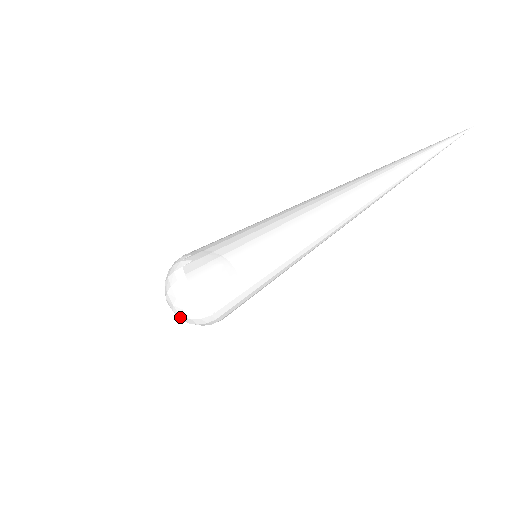
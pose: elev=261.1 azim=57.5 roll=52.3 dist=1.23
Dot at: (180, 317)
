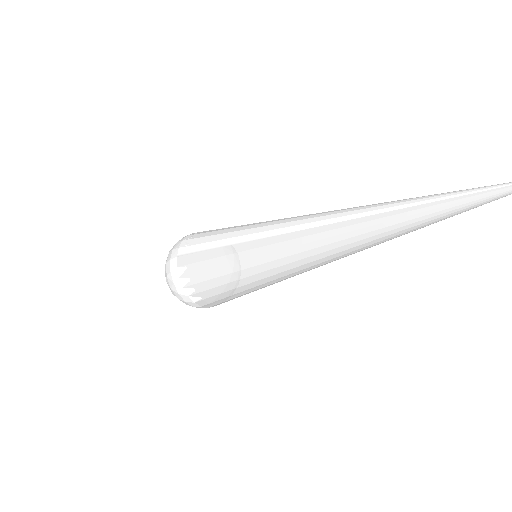
Dot at: occluded
